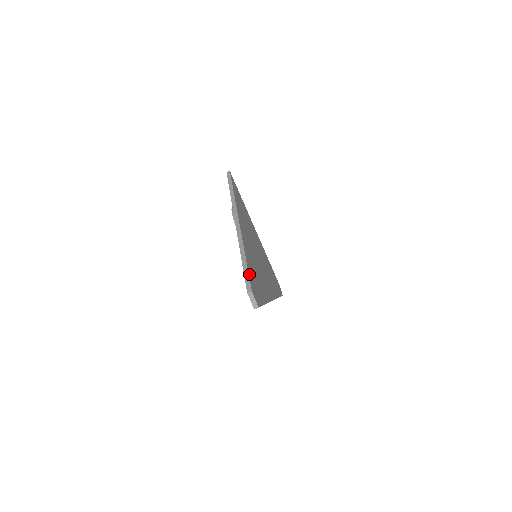
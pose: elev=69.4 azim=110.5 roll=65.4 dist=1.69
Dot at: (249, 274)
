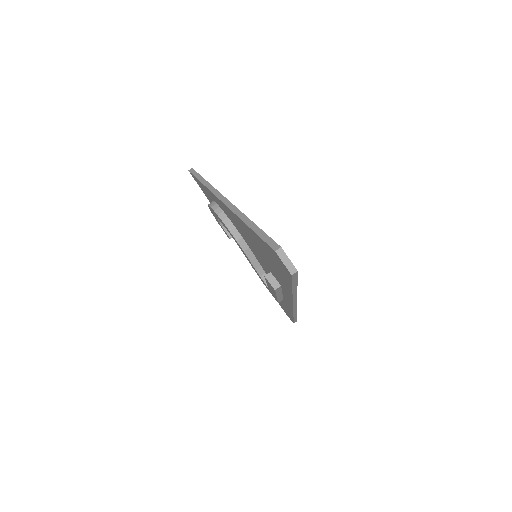
Dot at: (266, 235)
